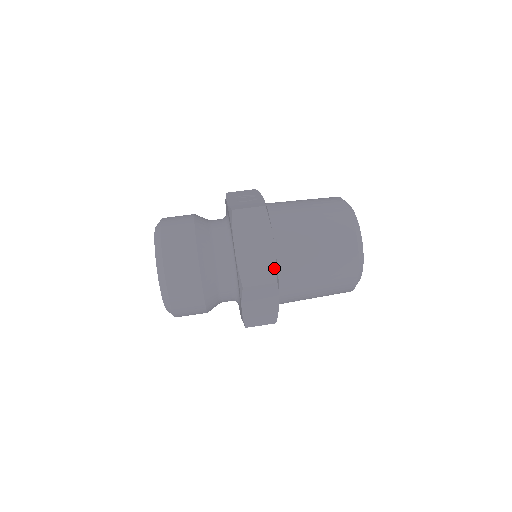
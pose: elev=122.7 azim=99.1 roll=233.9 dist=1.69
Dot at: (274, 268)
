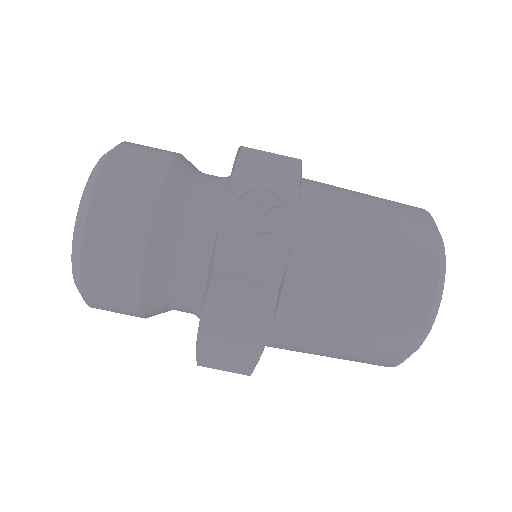
Dot at: (253, 362)
